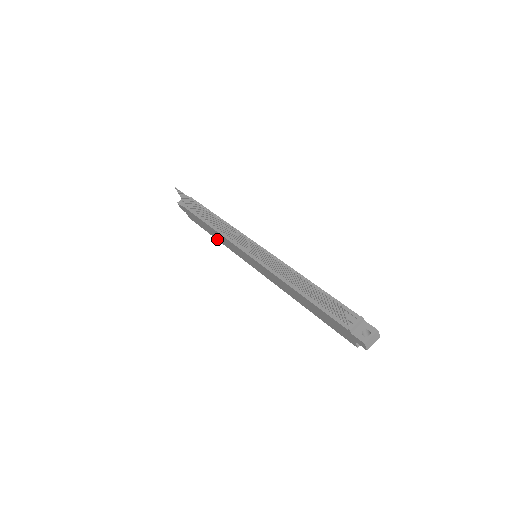
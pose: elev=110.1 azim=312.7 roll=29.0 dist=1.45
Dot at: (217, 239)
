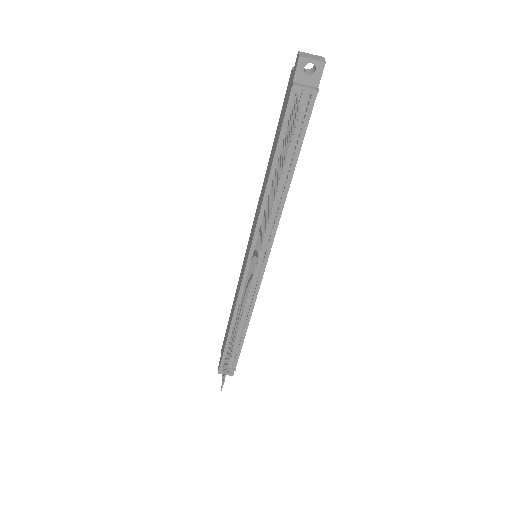
Dot at: (268, 164)
